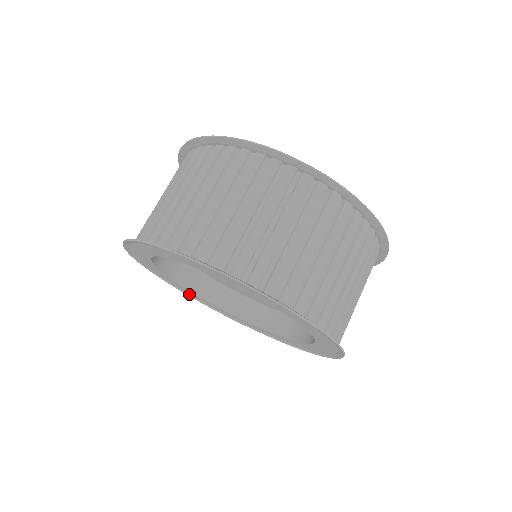
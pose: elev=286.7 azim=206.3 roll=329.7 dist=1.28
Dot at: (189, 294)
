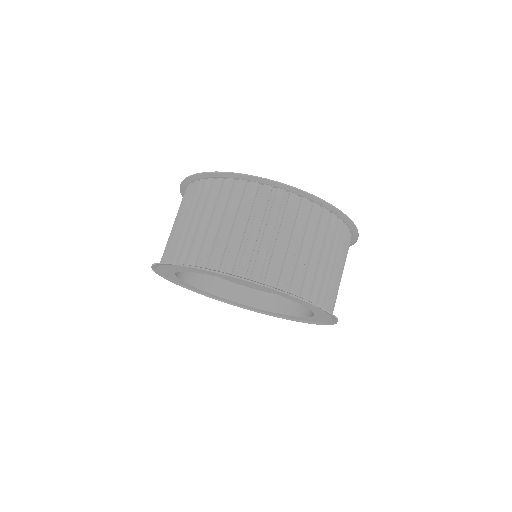
Dot at: (171, 280)
